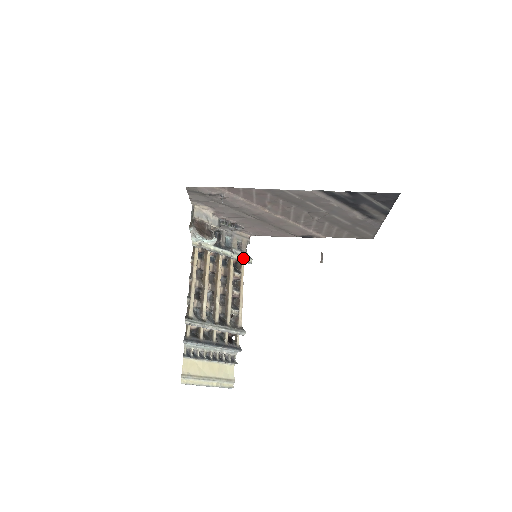
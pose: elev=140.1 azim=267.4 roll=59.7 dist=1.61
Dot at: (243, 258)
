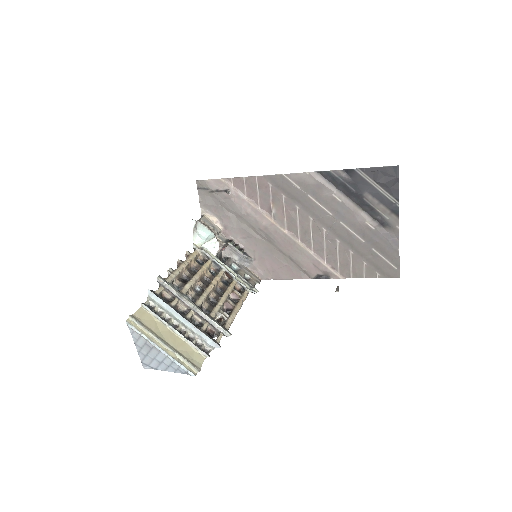
Dot at: (248, 286)
